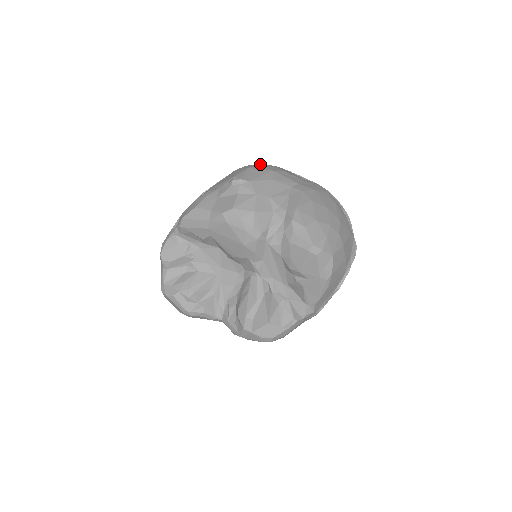
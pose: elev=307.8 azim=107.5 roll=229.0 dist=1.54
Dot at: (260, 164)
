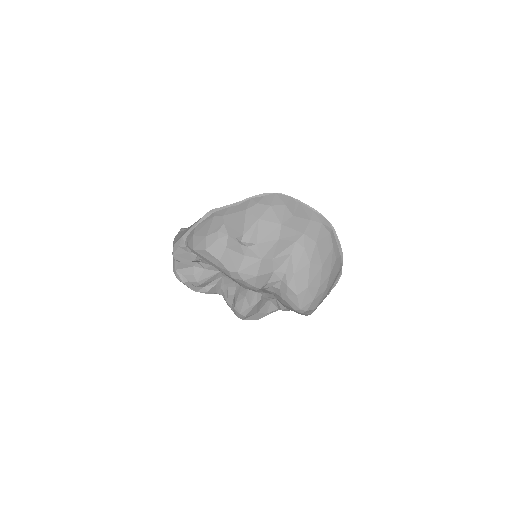
Dot at: (271, 207)
